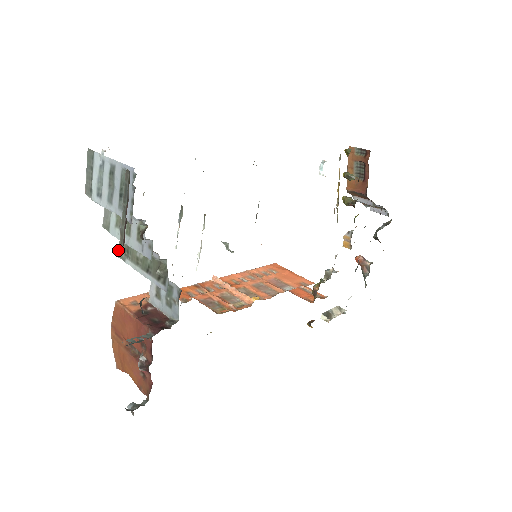
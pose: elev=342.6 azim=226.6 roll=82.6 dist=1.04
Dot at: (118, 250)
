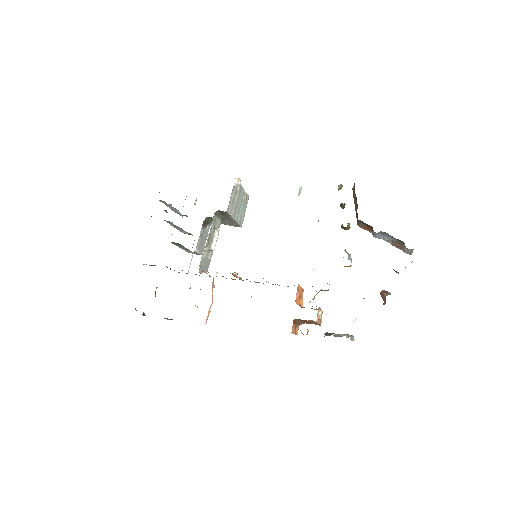
Dot at: occluded
